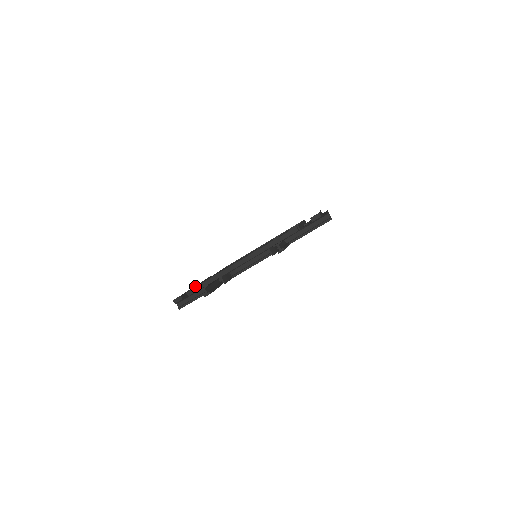
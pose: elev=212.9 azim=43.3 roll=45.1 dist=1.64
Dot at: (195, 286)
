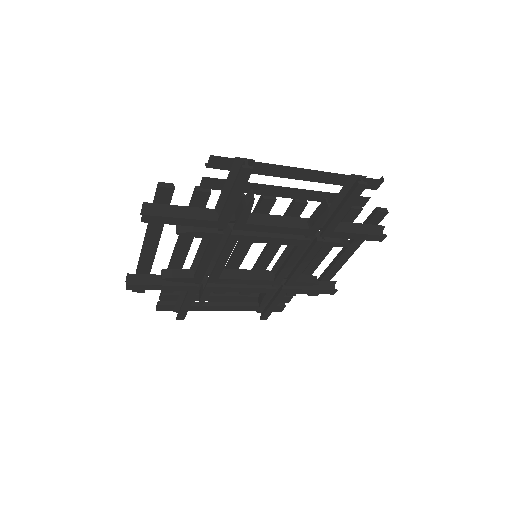
Dot at: occluded
